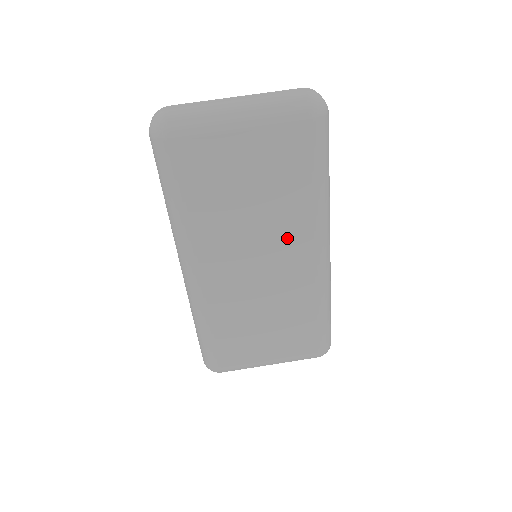
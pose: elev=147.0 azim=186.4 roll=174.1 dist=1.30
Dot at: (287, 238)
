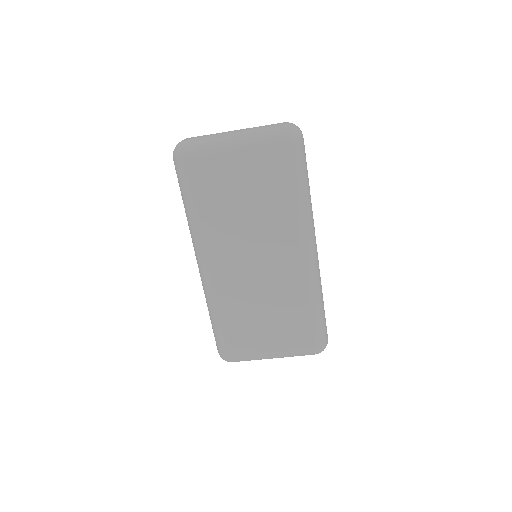
Dot at: (277, 238)
